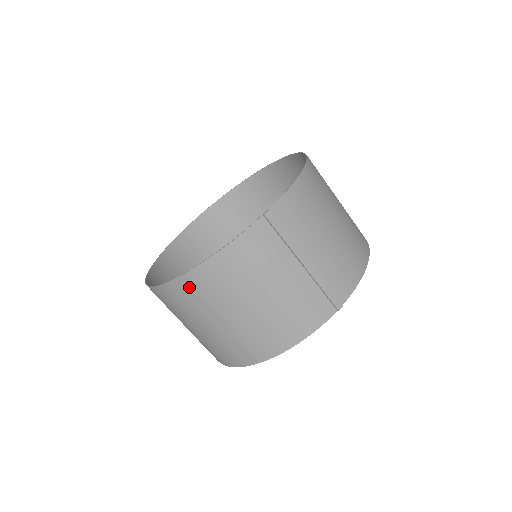
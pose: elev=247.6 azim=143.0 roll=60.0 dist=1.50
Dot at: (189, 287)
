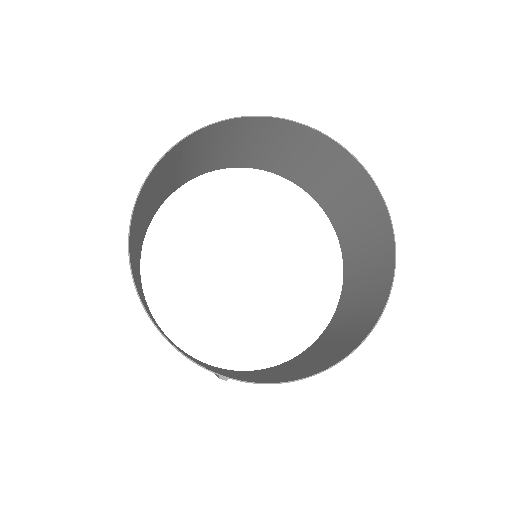
Dot at: occluded
